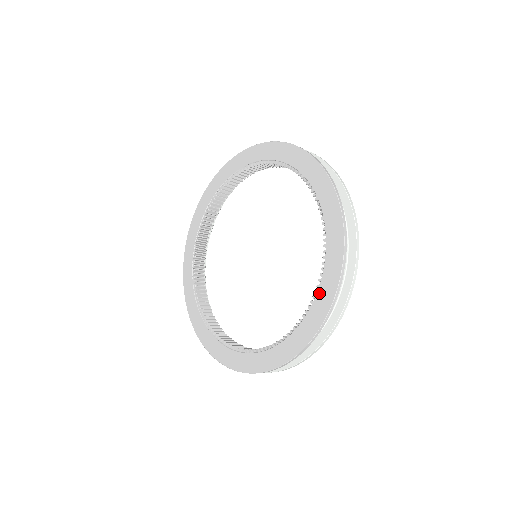
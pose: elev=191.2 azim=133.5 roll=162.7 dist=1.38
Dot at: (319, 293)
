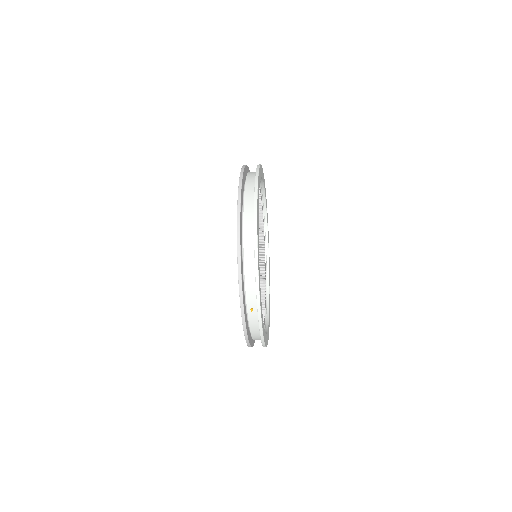
Dot at: occluded
